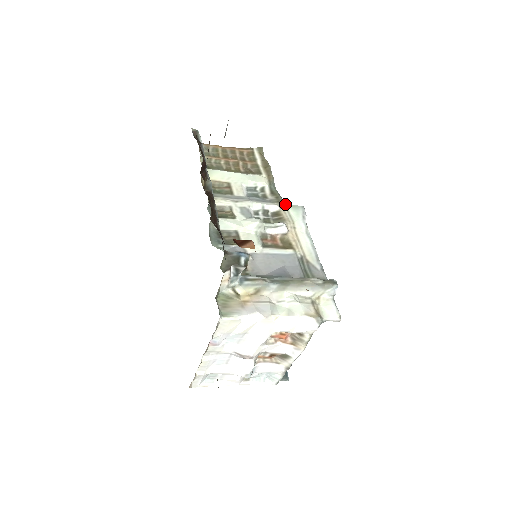
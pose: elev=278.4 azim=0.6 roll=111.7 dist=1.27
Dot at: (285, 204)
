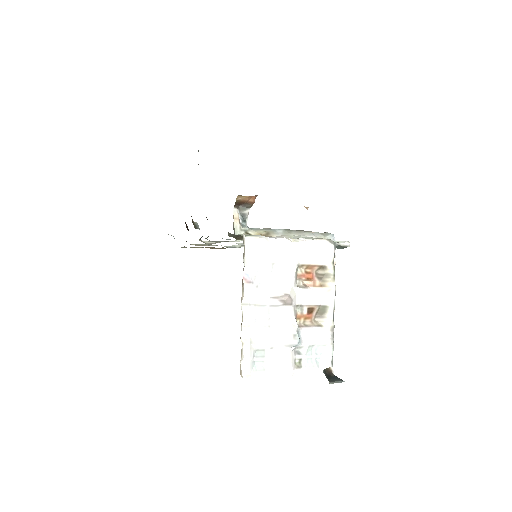
Dot at: occluded
